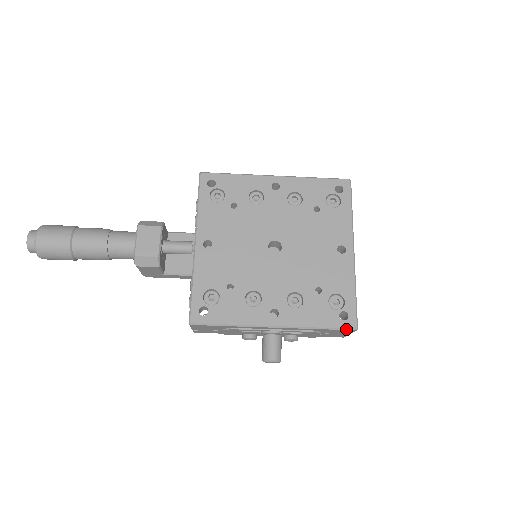
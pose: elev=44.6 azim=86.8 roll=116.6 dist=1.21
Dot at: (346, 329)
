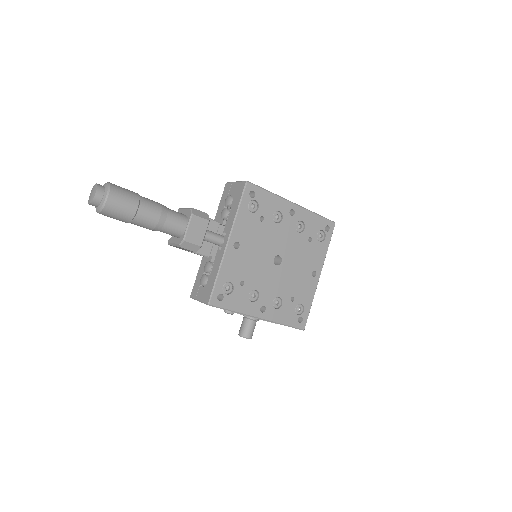
Dot at: (299, 329)
